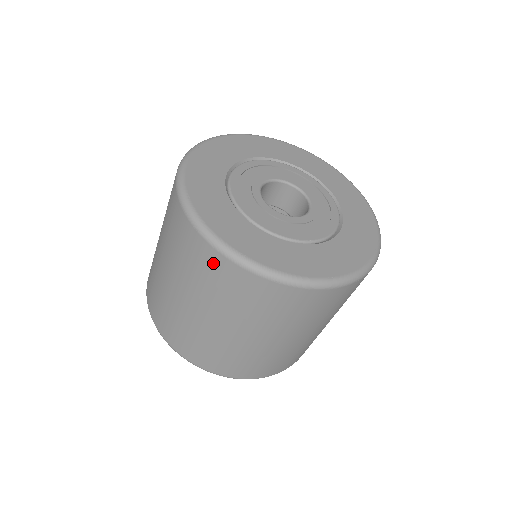
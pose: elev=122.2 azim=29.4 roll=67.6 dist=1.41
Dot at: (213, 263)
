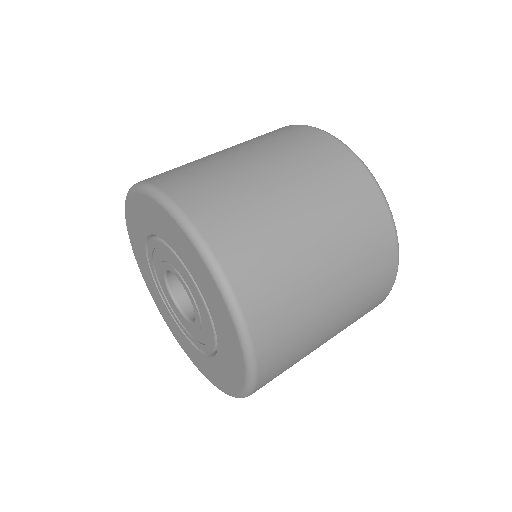
Dot at: (332, 151)
